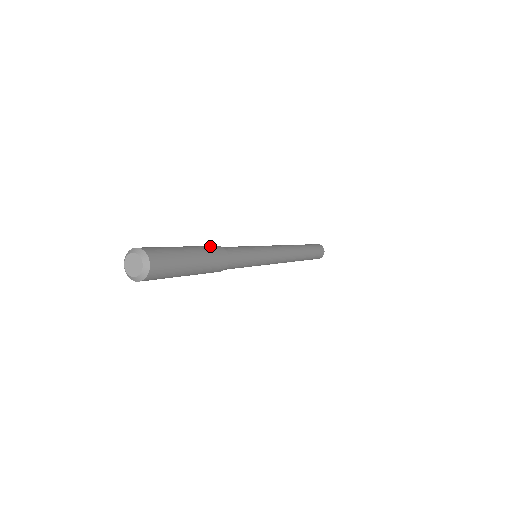
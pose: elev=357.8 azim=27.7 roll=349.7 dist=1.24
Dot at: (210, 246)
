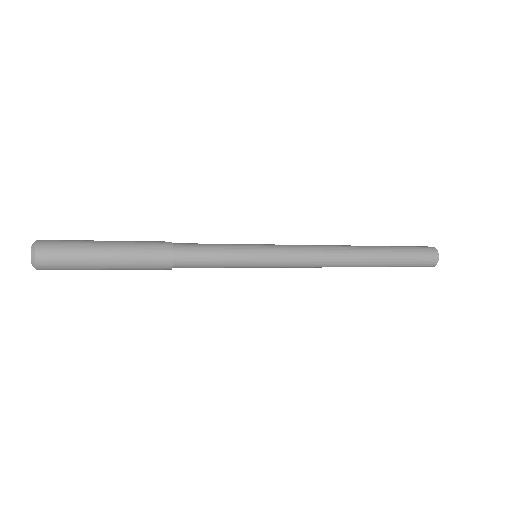
Dot at: (152, 241)
